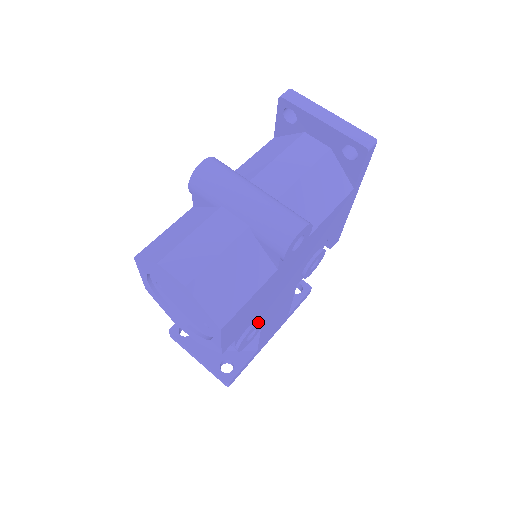
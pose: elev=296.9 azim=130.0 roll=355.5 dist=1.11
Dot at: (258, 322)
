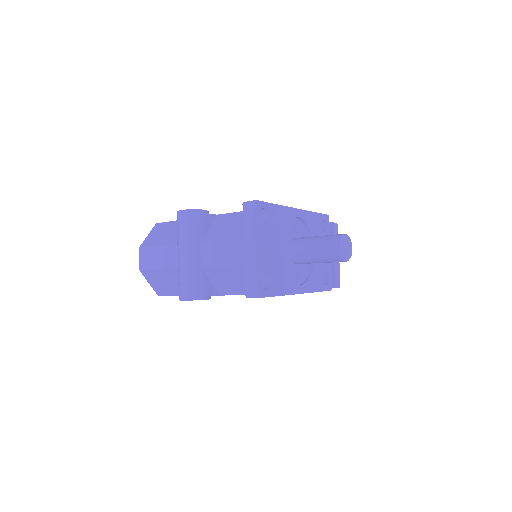
Dot at: occluded
